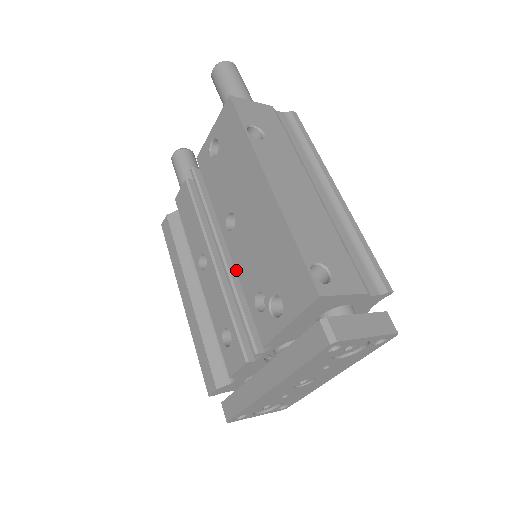
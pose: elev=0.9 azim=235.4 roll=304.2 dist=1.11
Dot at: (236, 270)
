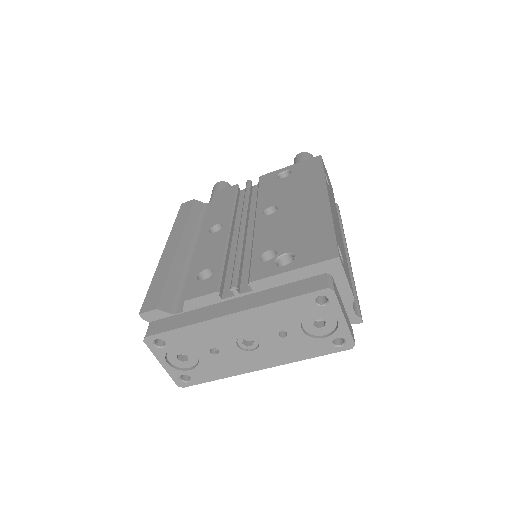
Dot at: (254, 236)
